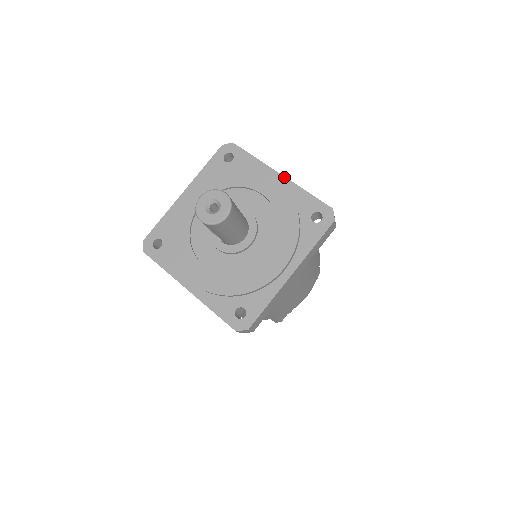
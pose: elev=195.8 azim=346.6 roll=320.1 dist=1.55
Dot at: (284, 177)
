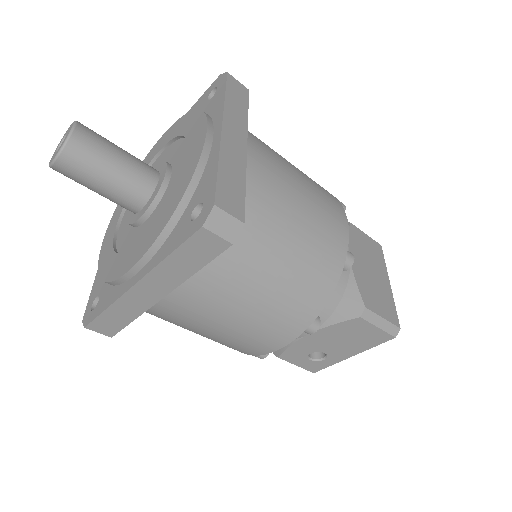
Dot at: (220, 133)
